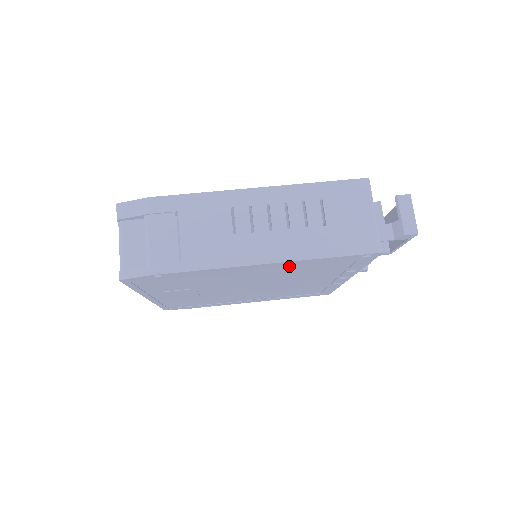
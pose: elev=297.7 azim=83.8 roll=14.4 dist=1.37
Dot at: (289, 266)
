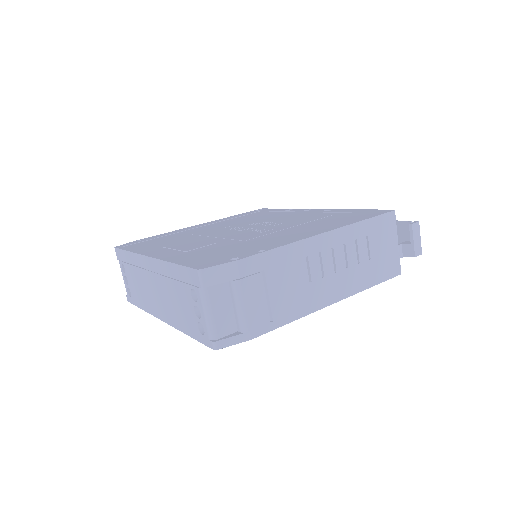
Dot at: occluded
